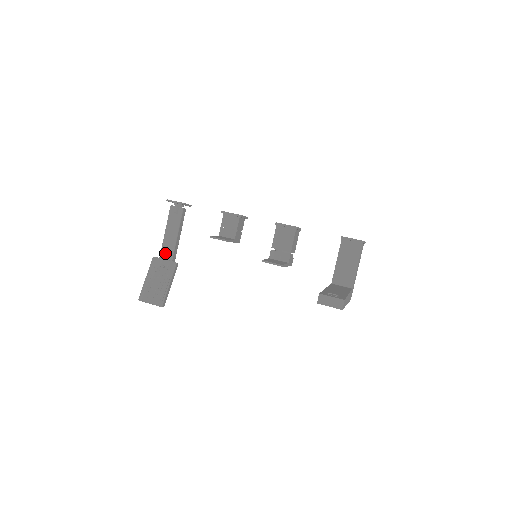
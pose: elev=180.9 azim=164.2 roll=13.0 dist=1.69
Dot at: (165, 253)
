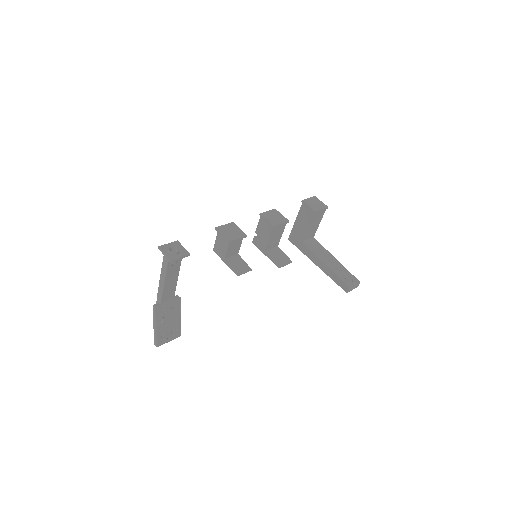
Dot at: (166, 297)
